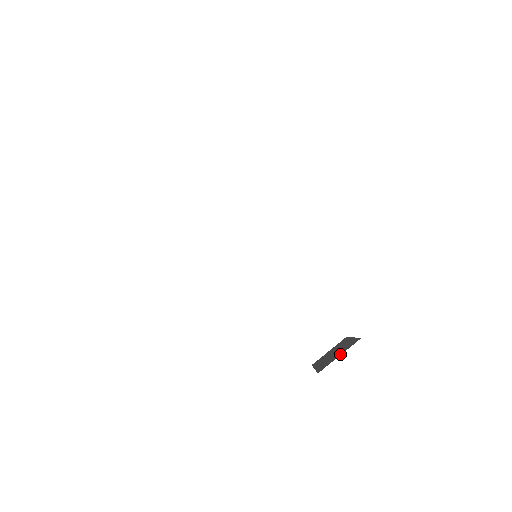
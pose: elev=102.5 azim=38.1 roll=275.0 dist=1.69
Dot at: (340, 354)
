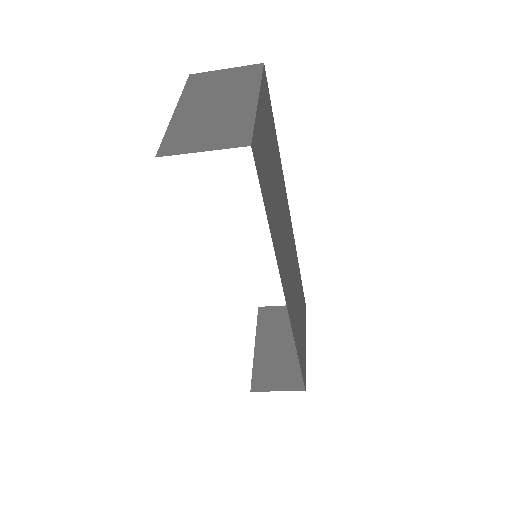
Dot at: (279, 387)
